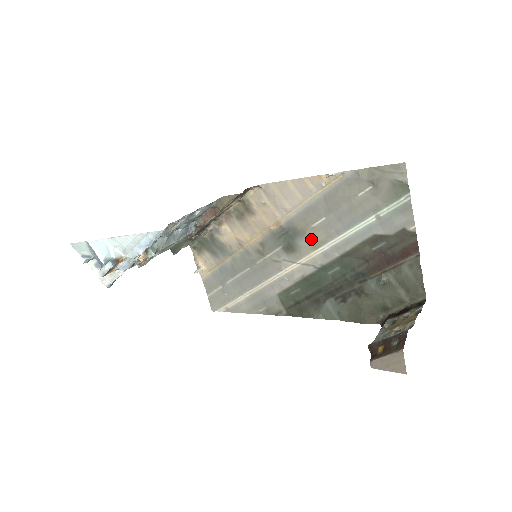
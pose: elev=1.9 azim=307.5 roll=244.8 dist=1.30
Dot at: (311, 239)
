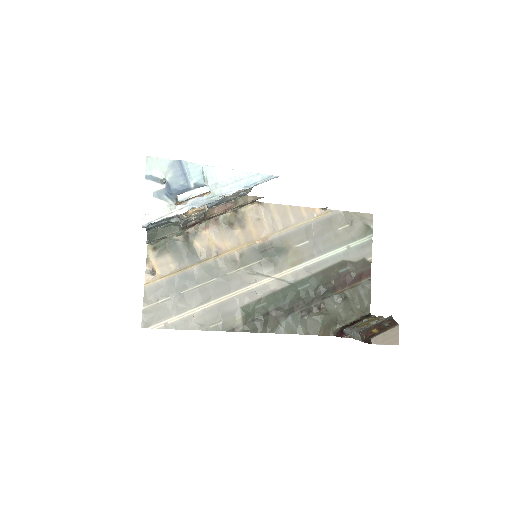
Dot at: (292, 257)
